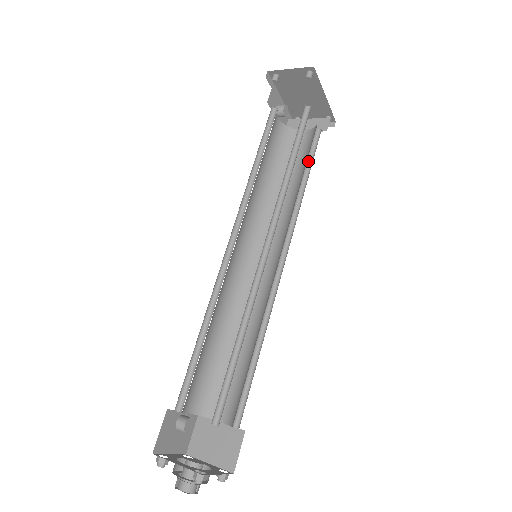
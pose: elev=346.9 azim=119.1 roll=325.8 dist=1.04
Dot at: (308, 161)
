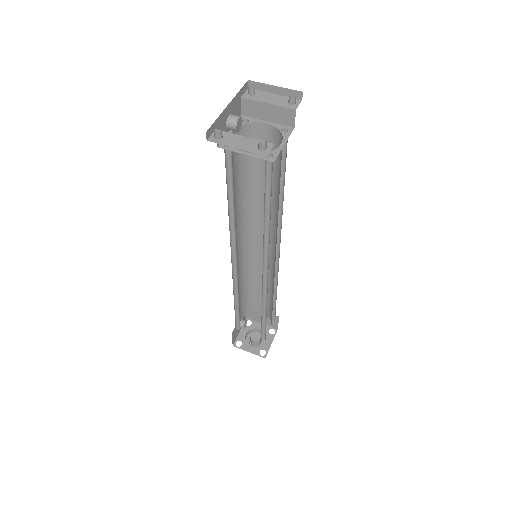
Dot at: occluded
